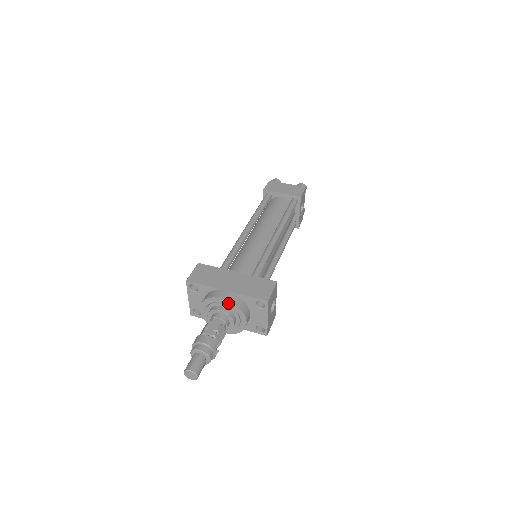
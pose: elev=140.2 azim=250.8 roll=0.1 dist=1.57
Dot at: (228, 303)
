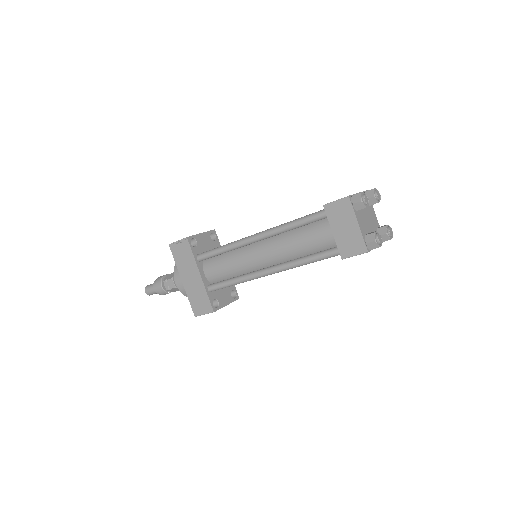
Dot at: (180, 287)
